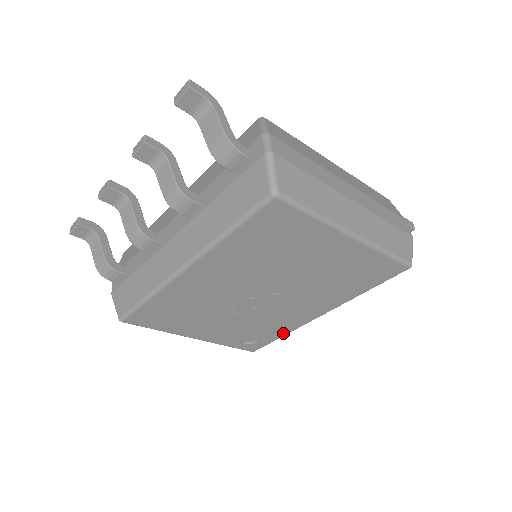
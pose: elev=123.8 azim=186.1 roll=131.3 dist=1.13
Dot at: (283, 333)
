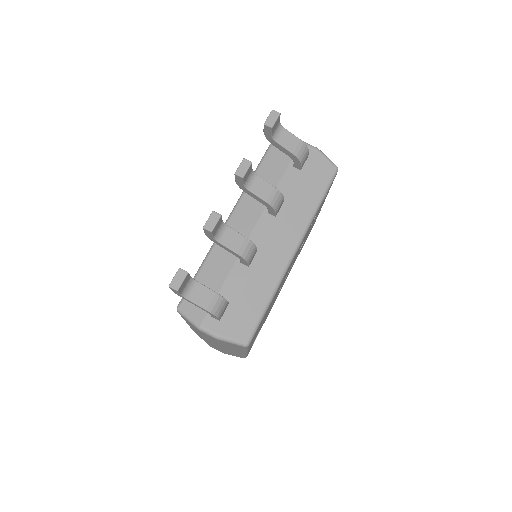
Dot at: occluded
